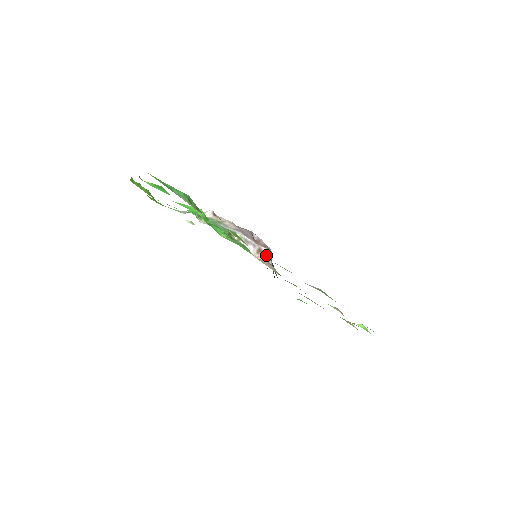
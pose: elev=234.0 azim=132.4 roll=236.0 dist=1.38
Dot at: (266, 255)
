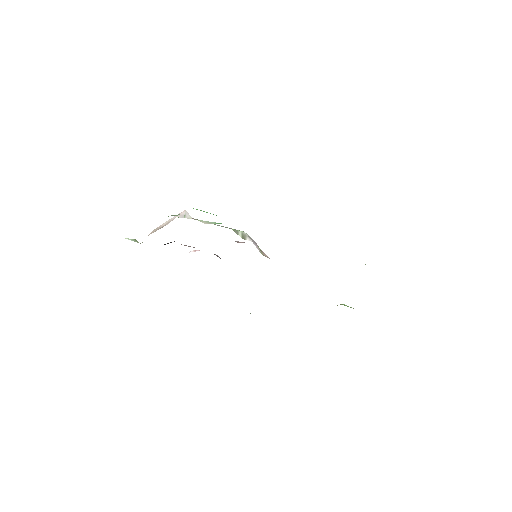
Dot at: occluded
